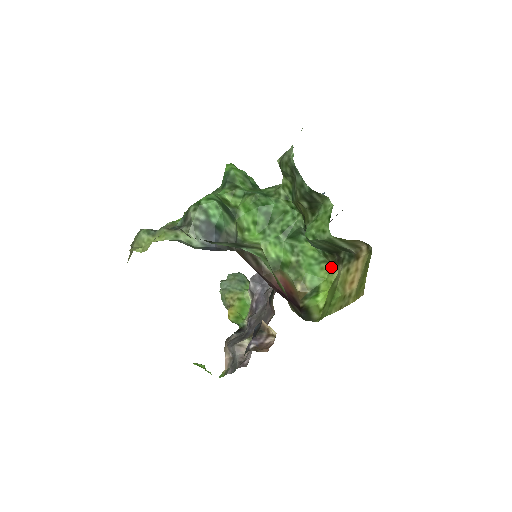
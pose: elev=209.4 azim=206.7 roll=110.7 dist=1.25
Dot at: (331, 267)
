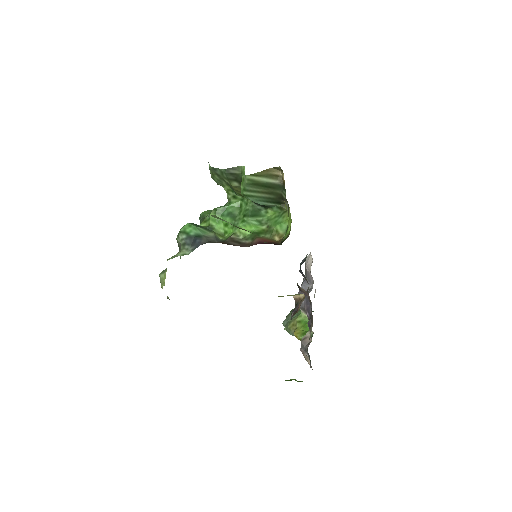
Dot at: (288, 211)
